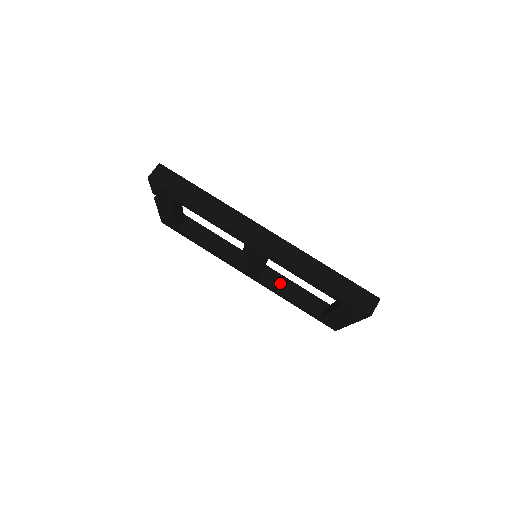
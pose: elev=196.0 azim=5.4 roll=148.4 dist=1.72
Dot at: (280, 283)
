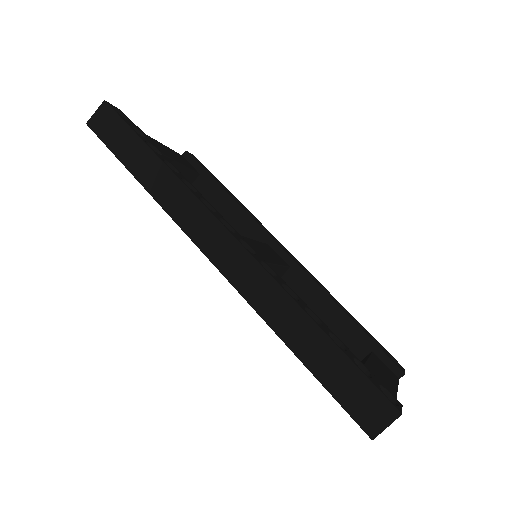
Dot at: (309, 294)
